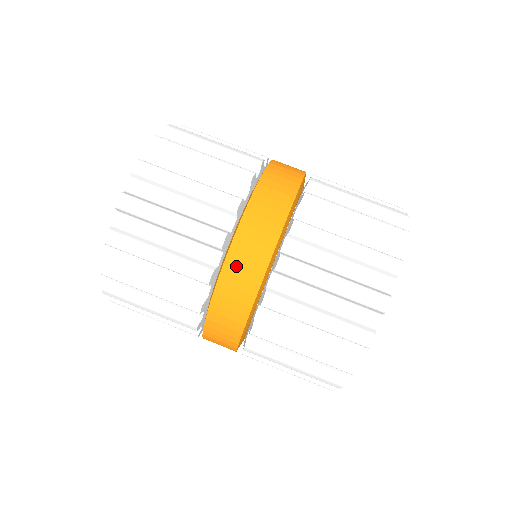
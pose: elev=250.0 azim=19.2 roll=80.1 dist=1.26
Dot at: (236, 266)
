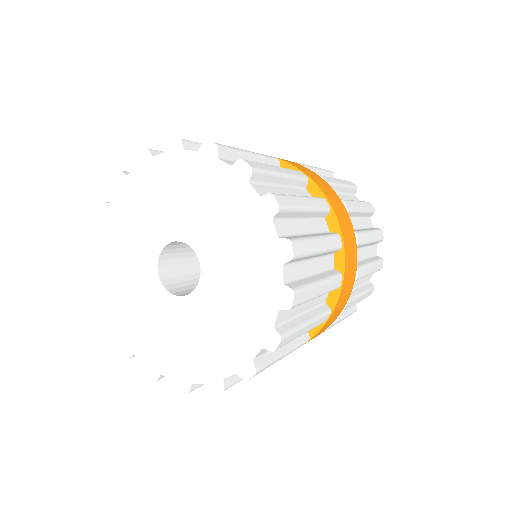
Dot at: occluded
